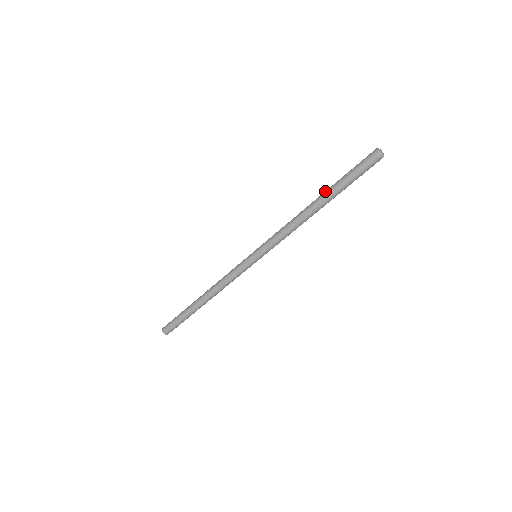
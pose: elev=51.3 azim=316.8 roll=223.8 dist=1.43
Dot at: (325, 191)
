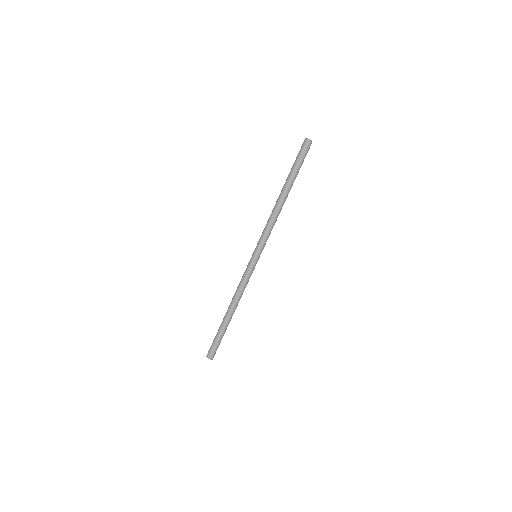
Dot at: (285, 184)
